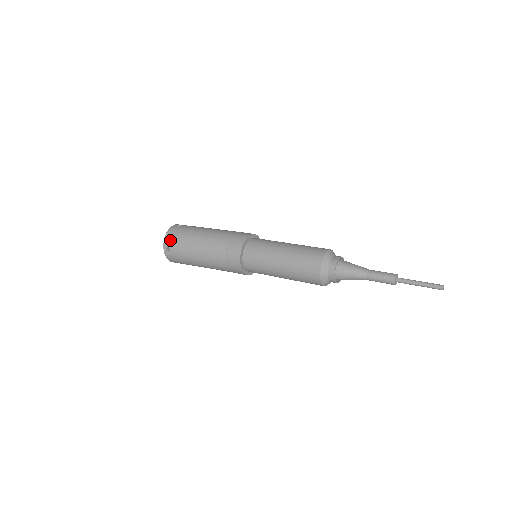
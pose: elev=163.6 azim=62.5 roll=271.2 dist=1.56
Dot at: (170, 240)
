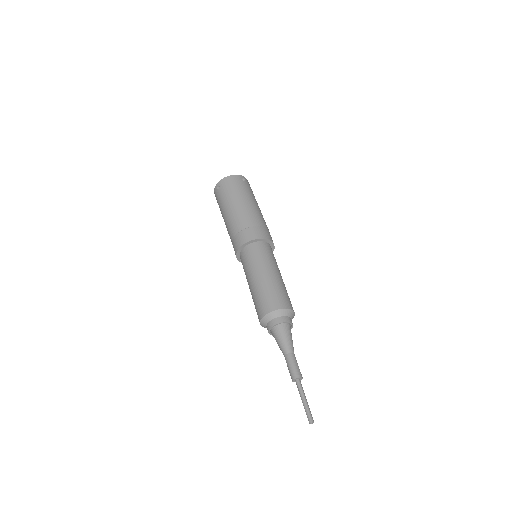
Dot at: (225, 183)
